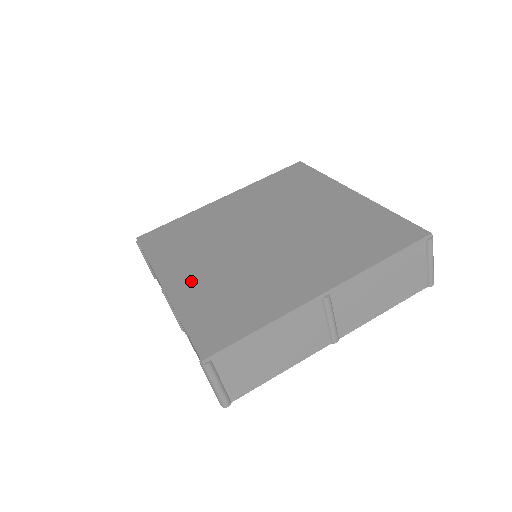
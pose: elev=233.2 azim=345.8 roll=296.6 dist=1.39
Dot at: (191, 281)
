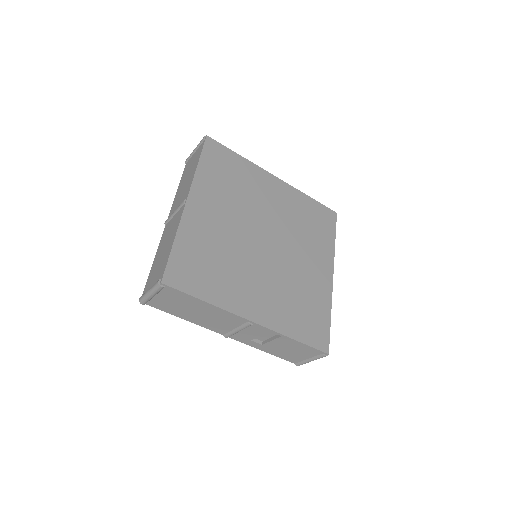
Dot at: (266, 306)
